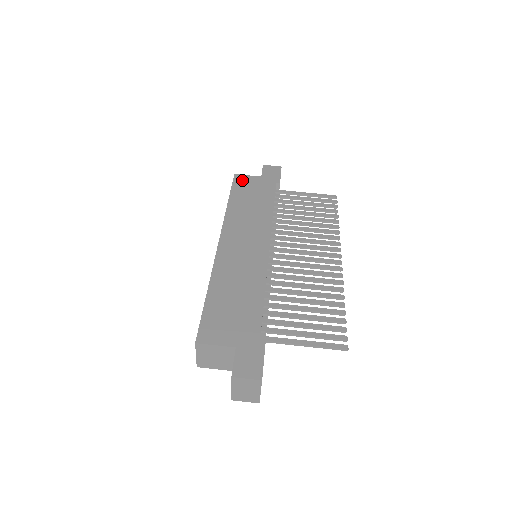
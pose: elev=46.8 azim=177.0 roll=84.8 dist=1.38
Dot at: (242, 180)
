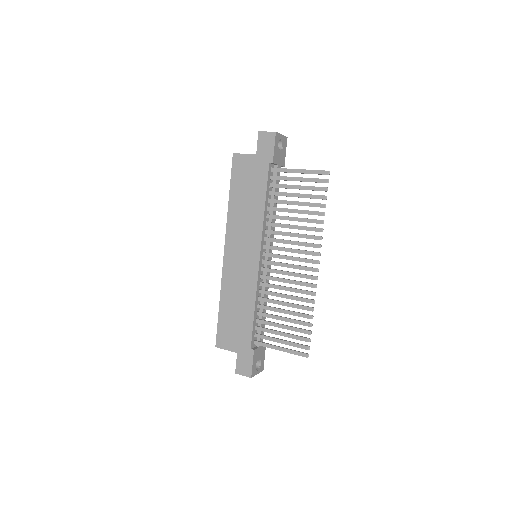
Dot at: (239, 163)
